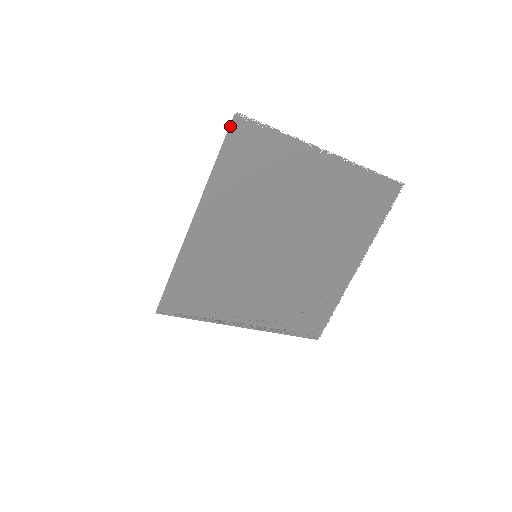
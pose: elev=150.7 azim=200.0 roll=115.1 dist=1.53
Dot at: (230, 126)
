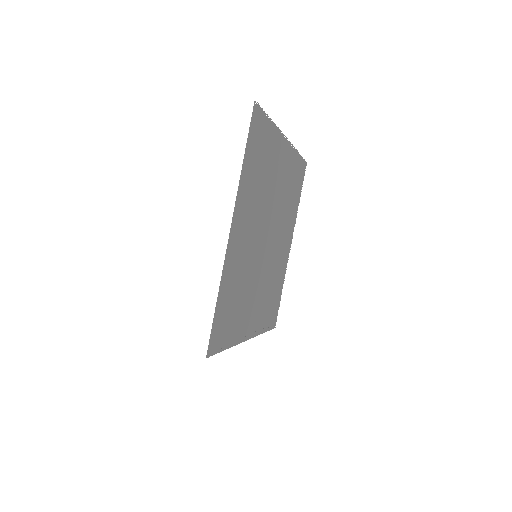
Dot at: (252, 115)
